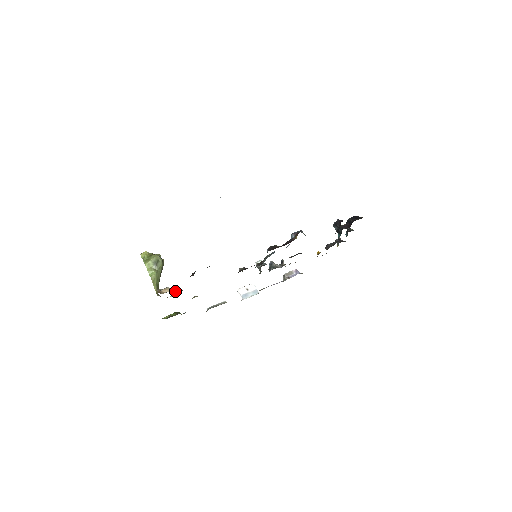
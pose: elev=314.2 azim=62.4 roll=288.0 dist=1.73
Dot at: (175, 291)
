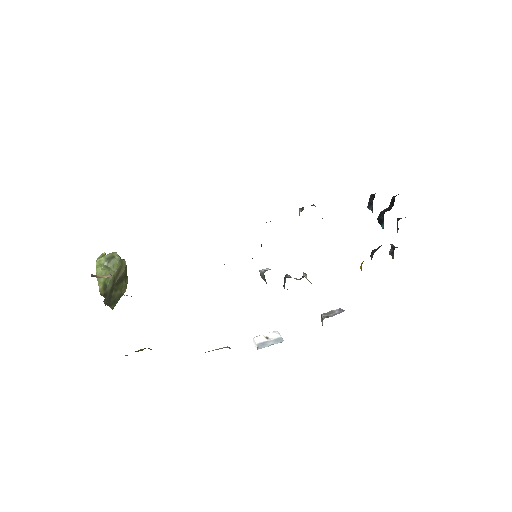
Dot at: occluded
